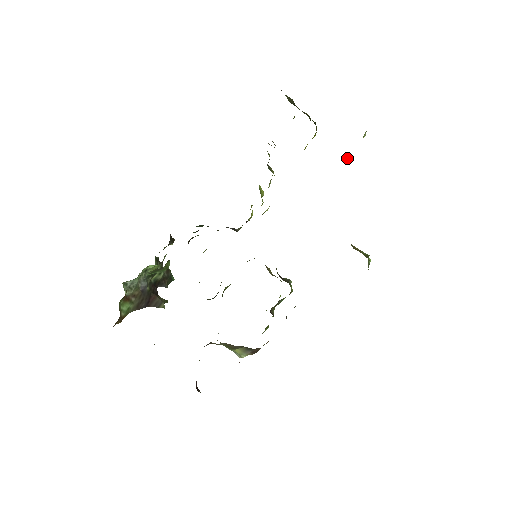
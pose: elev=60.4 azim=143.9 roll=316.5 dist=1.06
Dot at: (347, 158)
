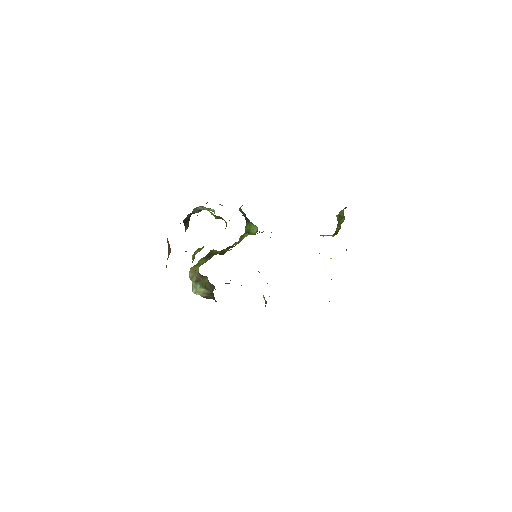
Dot at: occluded
